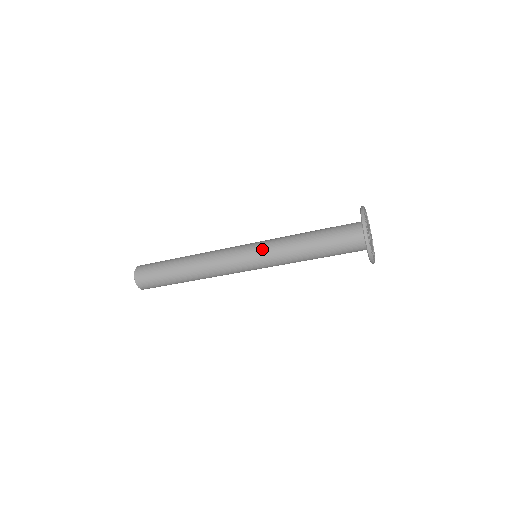
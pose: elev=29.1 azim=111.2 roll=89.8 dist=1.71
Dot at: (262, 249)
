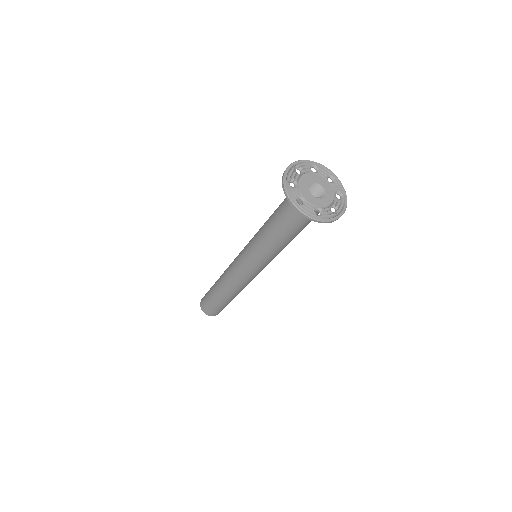
Dot at: occluded
